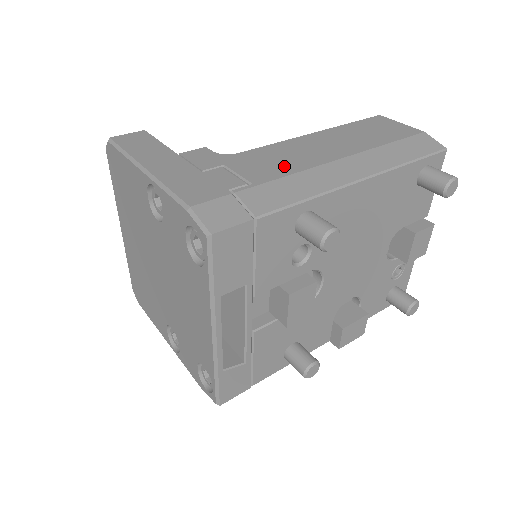
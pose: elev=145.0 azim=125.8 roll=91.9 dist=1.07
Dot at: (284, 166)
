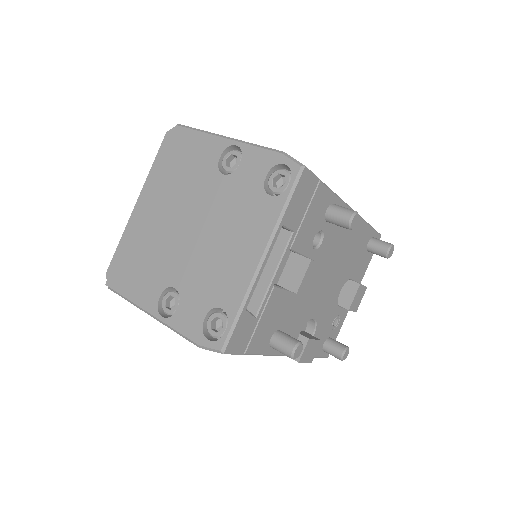
Dot at: occluded
